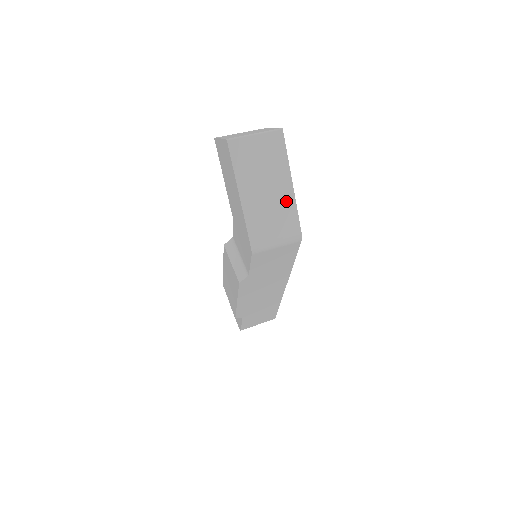
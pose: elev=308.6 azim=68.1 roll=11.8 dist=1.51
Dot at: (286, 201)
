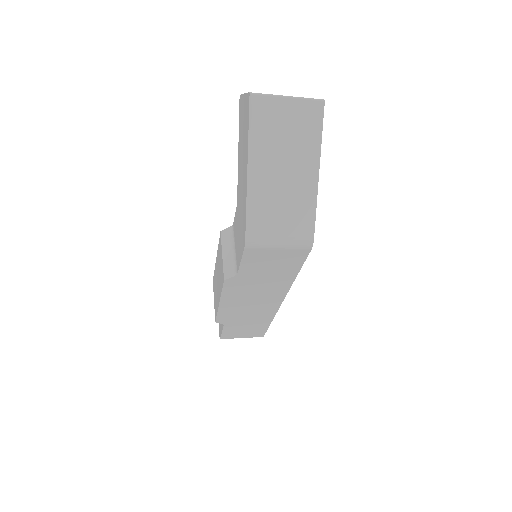
Dot at: (305, 194)
